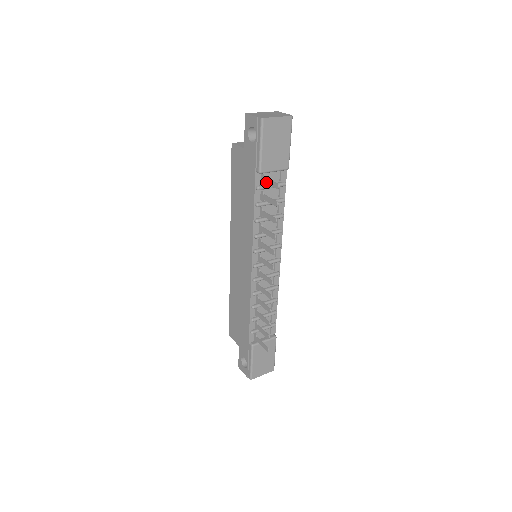
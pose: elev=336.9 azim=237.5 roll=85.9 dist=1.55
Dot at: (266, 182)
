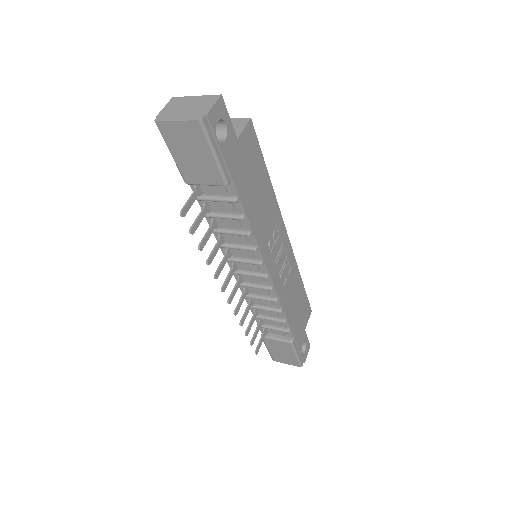
Dot at: (193, 197)
